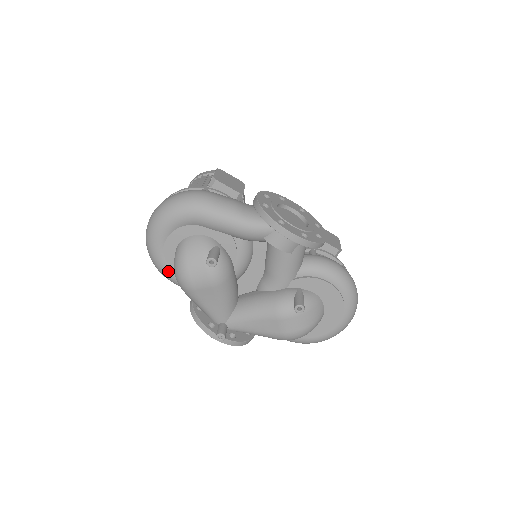
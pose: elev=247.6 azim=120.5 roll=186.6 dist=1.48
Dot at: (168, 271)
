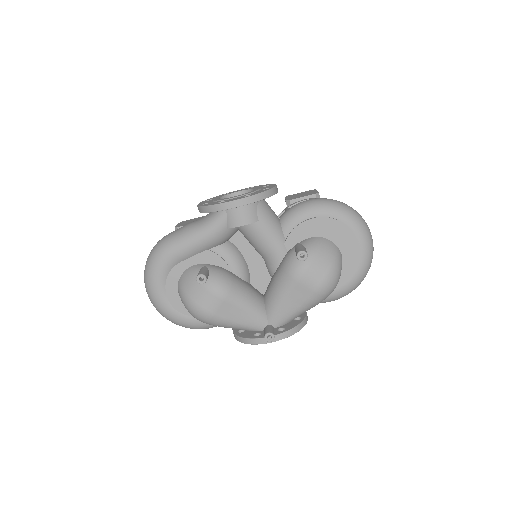
Dot at: (191, 321)
